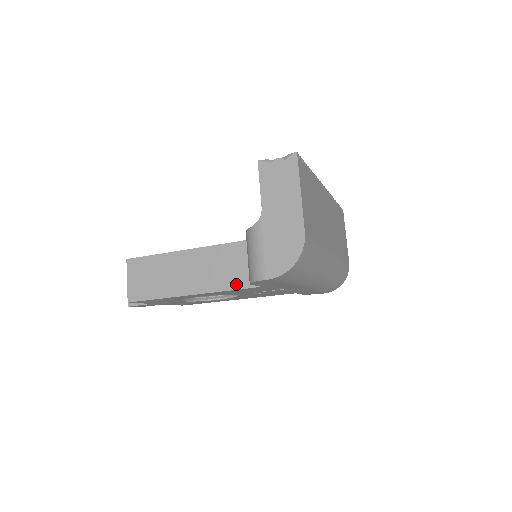
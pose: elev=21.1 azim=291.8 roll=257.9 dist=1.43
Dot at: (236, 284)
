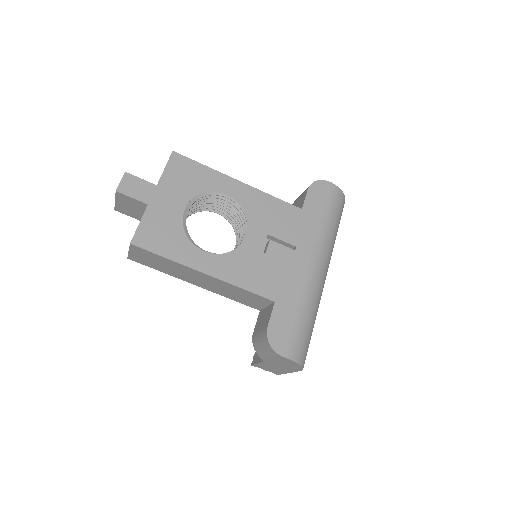
Dot at: (279, 201)
